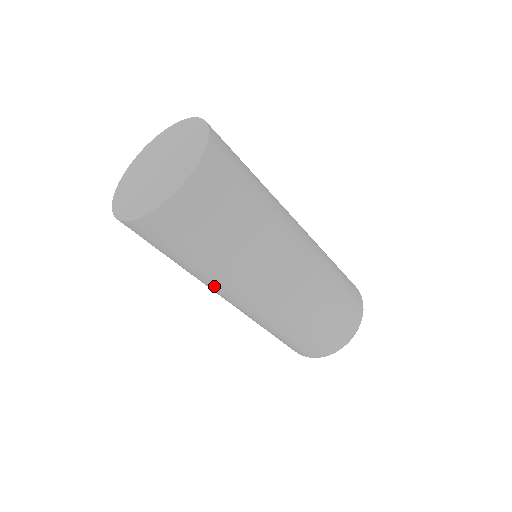
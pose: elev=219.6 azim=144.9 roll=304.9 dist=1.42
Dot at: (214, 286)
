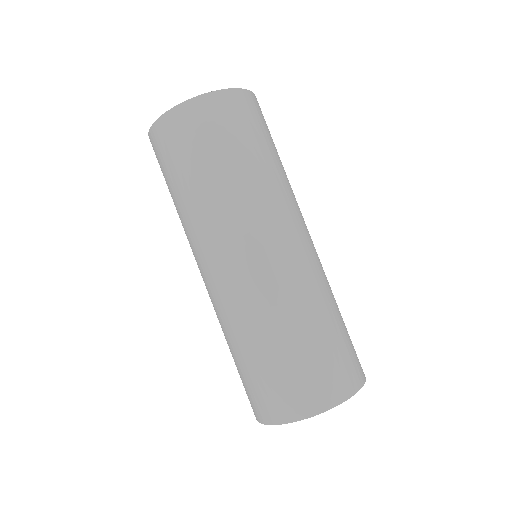
Dot at: (207, 229)
